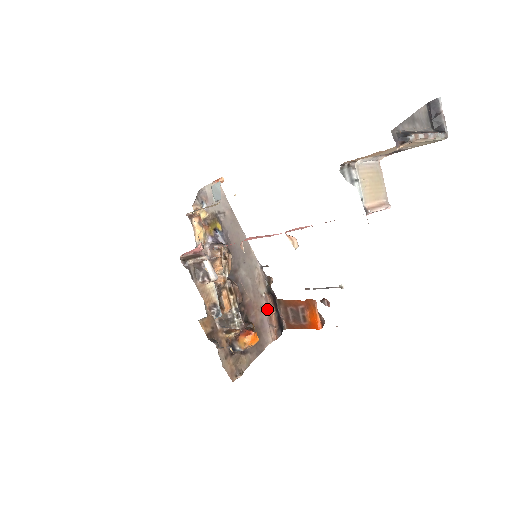
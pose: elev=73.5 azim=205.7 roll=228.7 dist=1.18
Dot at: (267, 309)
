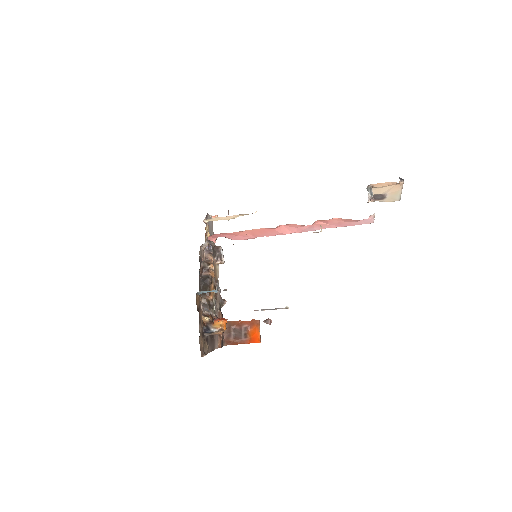
Dot at: occluded
